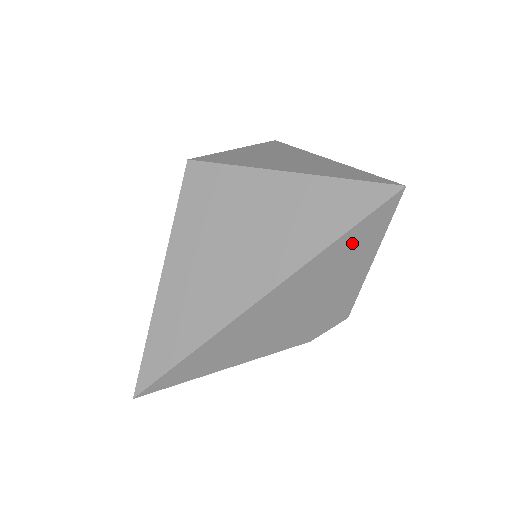
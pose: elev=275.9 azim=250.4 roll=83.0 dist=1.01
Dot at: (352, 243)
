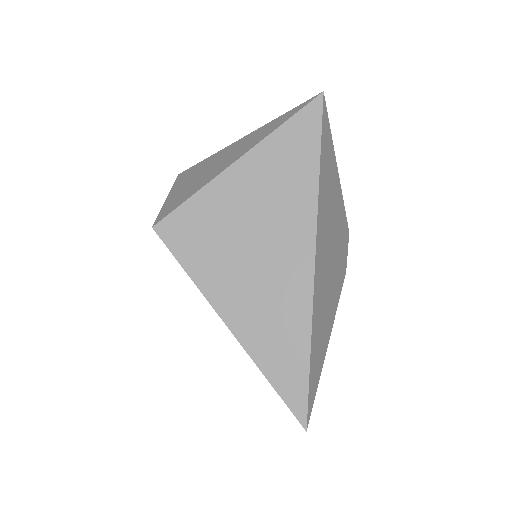
Dot at: (325, 161)
